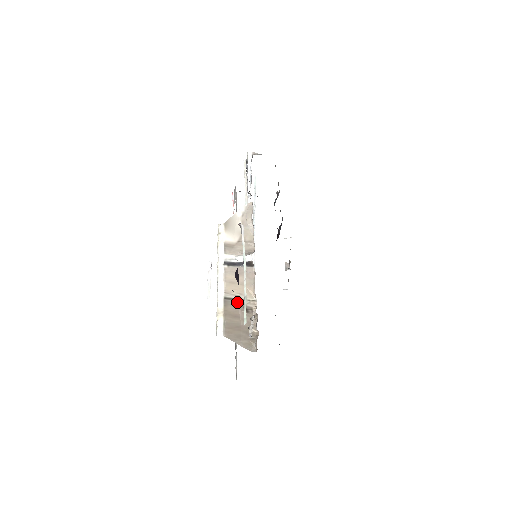
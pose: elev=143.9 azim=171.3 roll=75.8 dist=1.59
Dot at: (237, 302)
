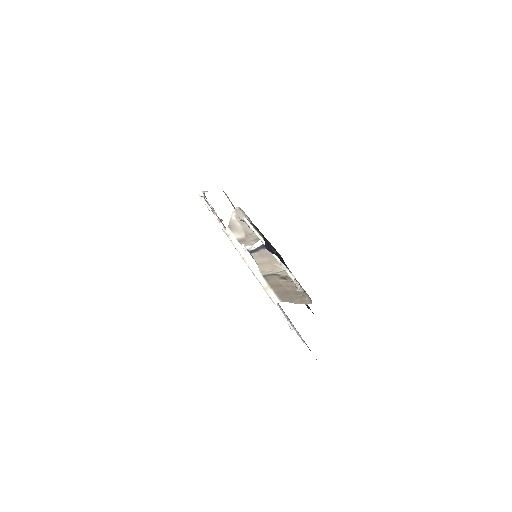
Dot at: (273, 276)
